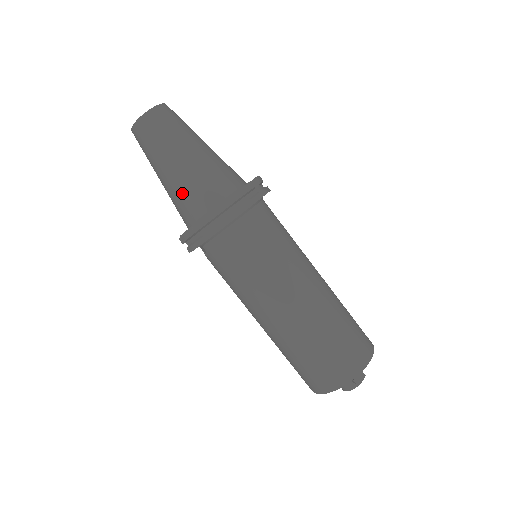
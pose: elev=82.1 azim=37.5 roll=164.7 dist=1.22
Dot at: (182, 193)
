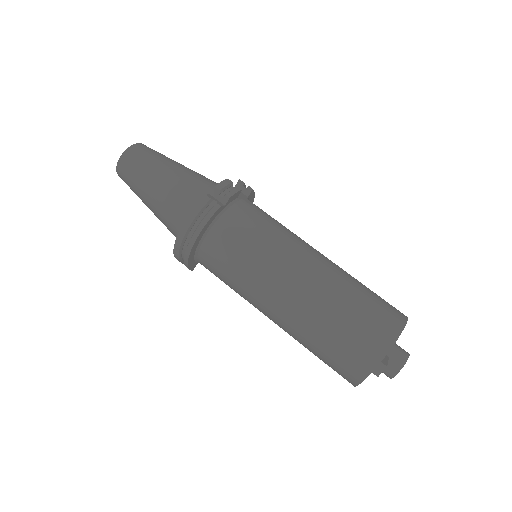
Dot at: (164, 223)
